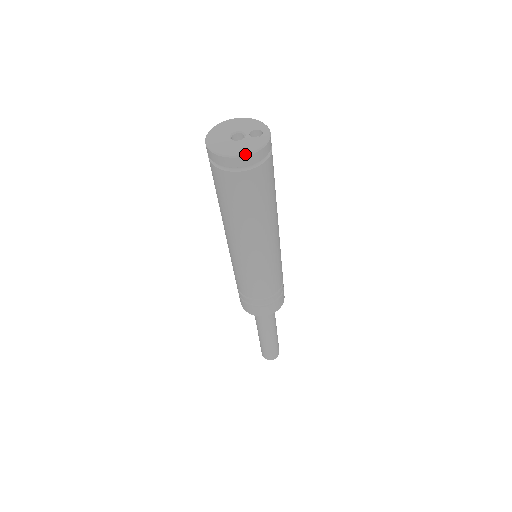
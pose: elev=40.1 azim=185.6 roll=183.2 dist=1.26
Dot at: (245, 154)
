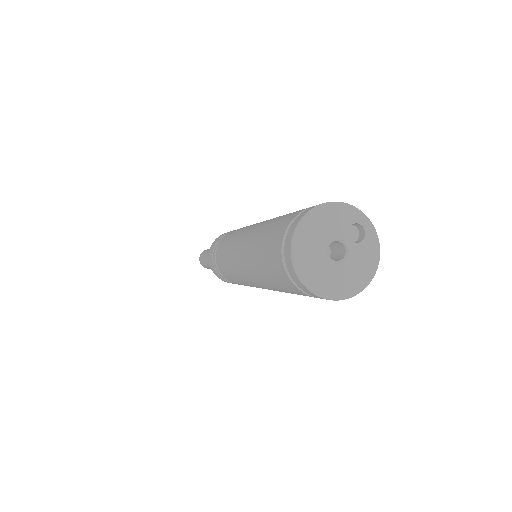
Dot at: (371, 280)
